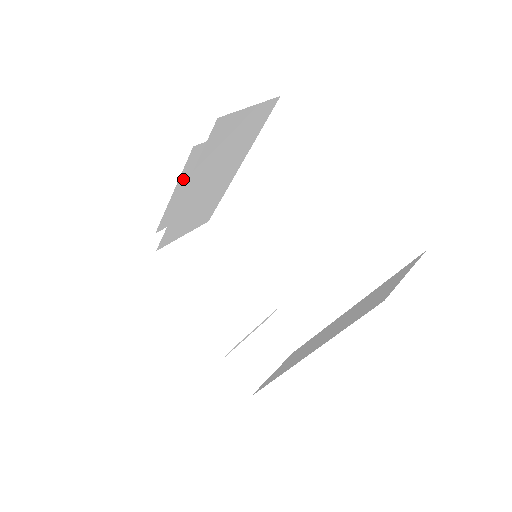
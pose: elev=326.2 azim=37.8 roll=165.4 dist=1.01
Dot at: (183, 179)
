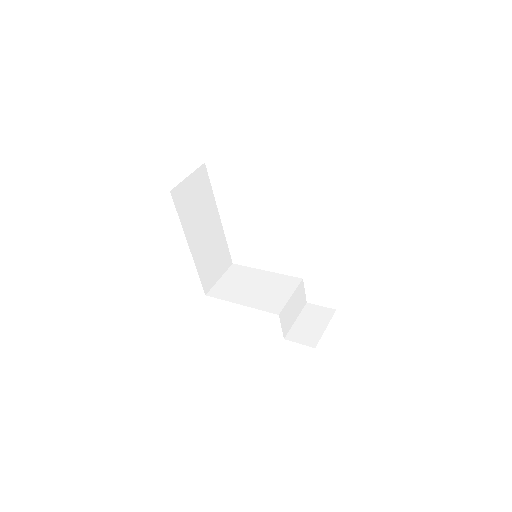
Dot at: occluded
